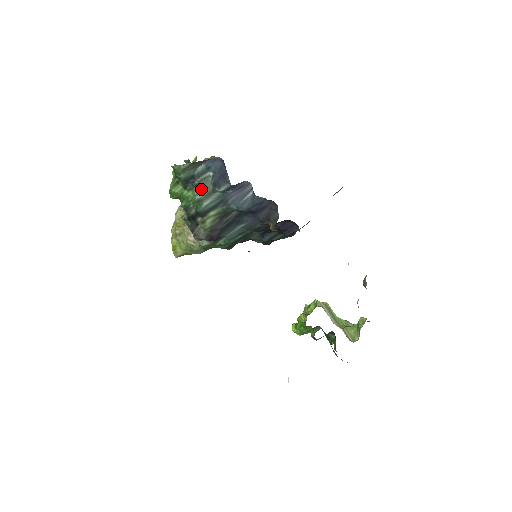
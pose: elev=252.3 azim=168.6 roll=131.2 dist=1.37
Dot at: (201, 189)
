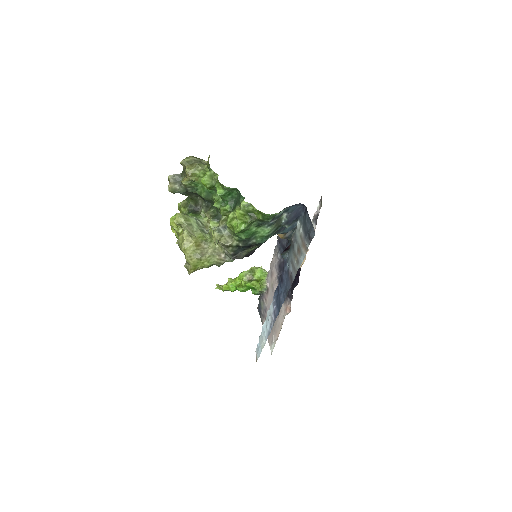
Dot at: (274, 227)
